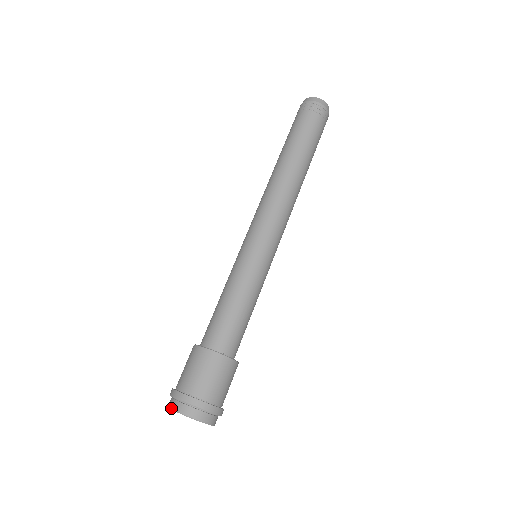
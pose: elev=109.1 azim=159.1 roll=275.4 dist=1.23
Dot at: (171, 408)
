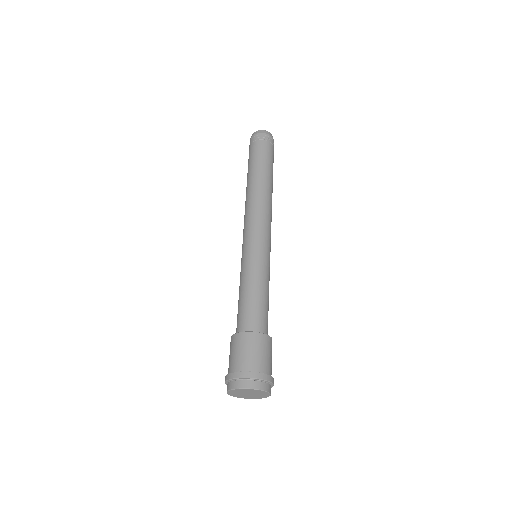
Dot at: (244, 388)
